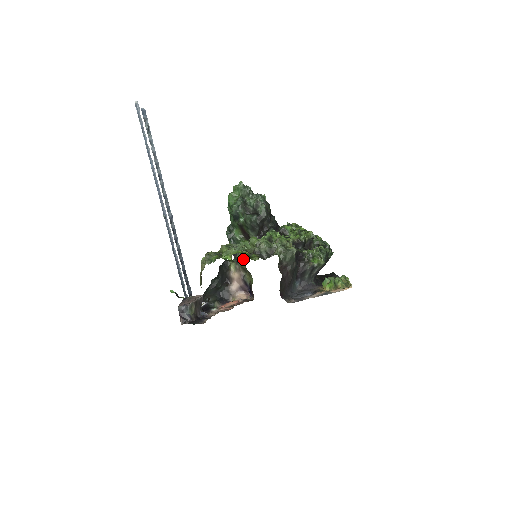
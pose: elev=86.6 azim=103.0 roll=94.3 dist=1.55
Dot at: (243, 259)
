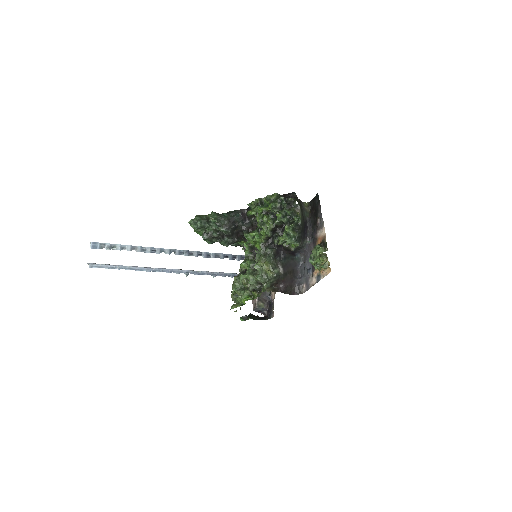
Dot at: occluded
